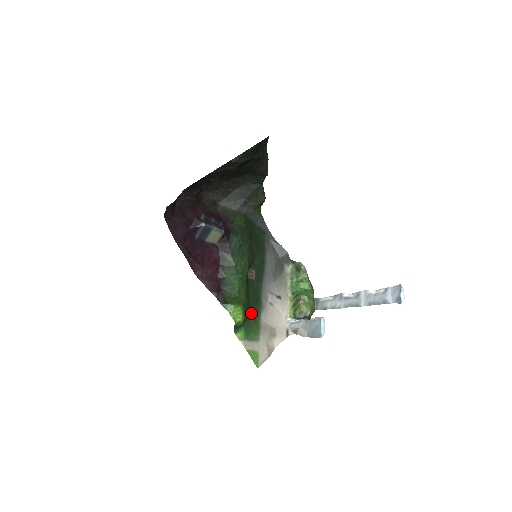
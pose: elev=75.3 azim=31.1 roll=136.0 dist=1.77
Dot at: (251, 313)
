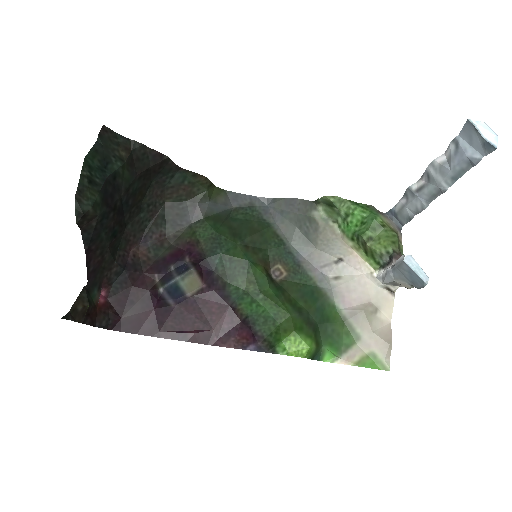
Dot at: (318, 319)
